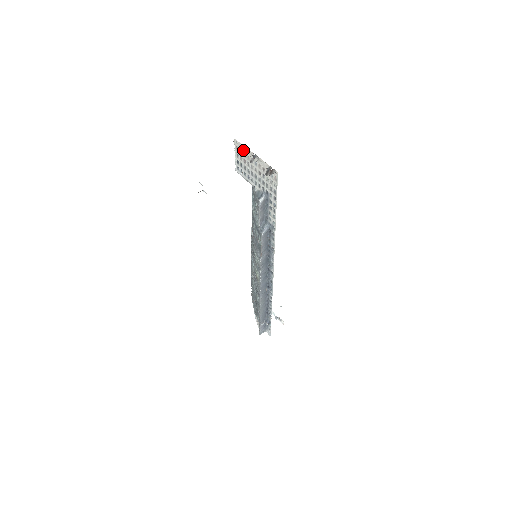
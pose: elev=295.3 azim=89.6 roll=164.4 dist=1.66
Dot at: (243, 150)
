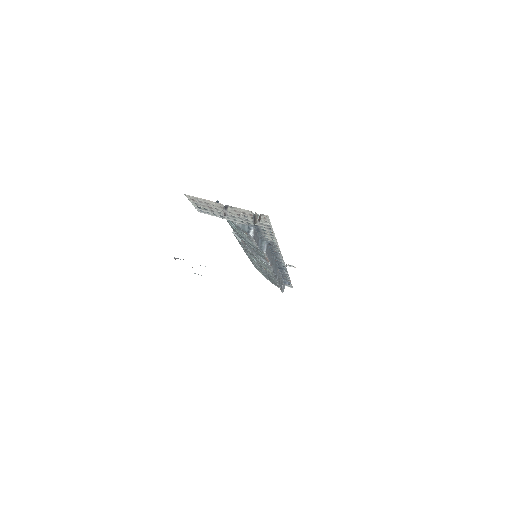
Dot at: (204, 201)
